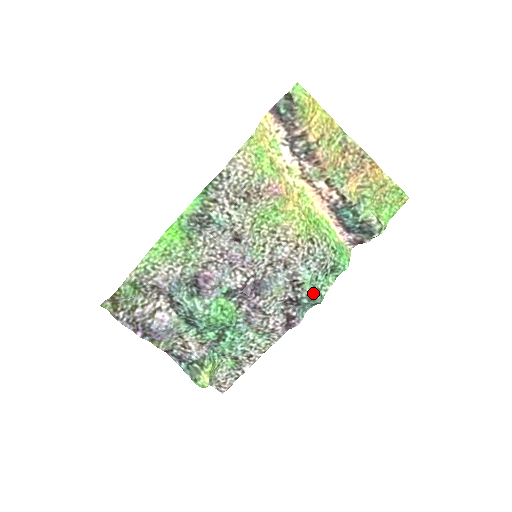
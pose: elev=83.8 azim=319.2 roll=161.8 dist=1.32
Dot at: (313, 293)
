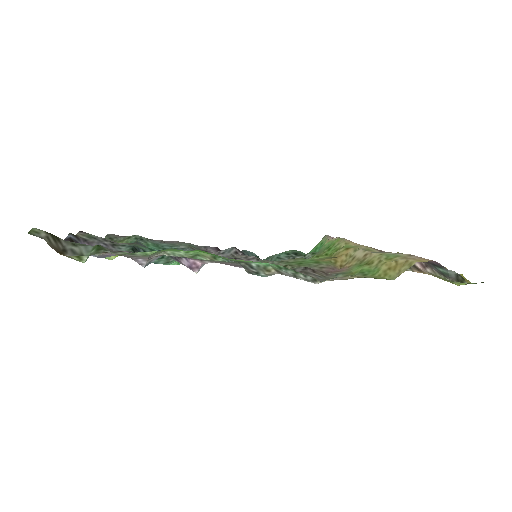
Dot at: occluded
